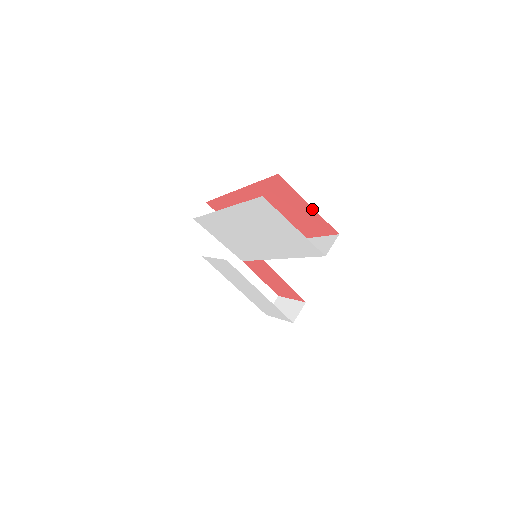
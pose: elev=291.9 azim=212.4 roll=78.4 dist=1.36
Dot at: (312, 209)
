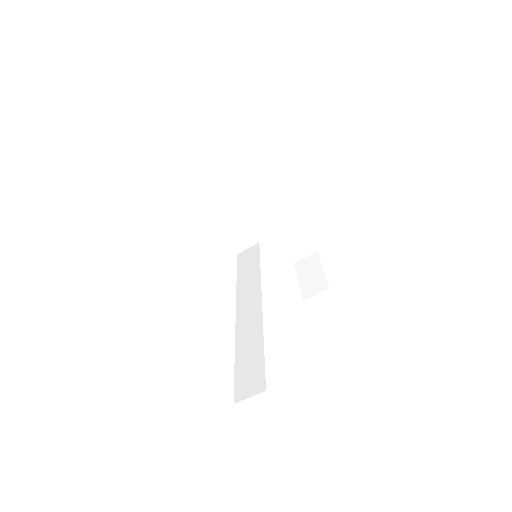
Dot at: occluded
